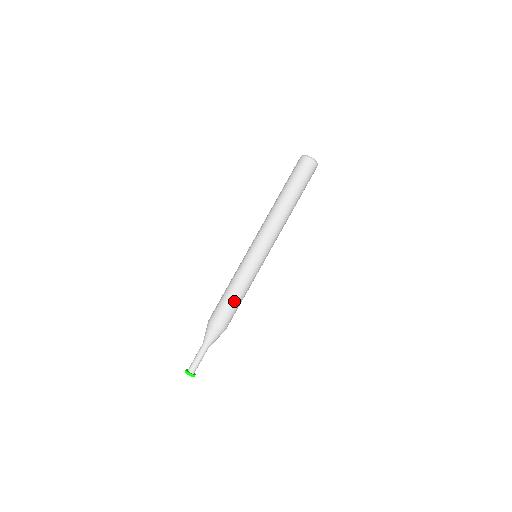
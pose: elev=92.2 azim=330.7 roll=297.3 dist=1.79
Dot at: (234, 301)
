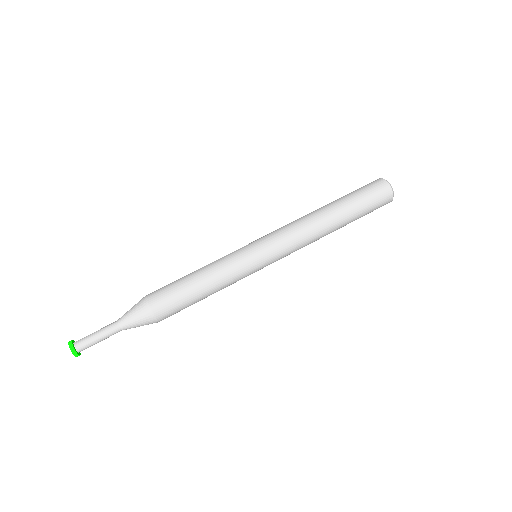
Dot at: (194, 290)
